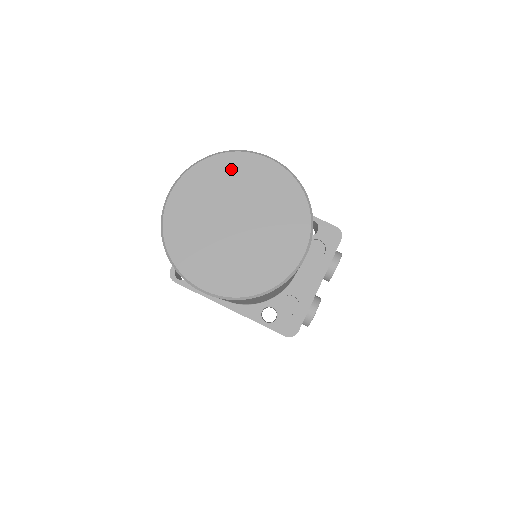
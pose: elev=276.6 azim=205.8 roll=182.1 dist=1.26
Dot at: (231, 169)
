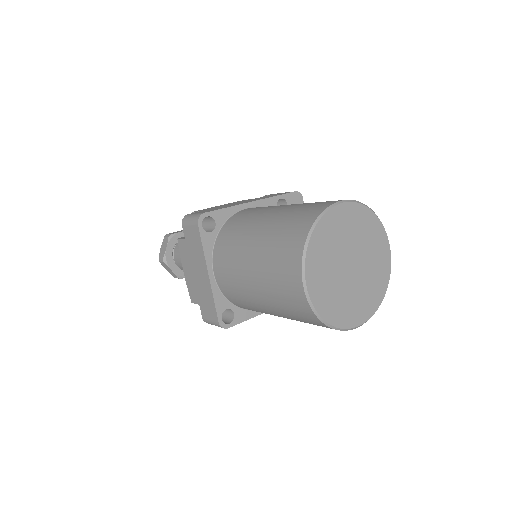
Dot at: (328, 231)
